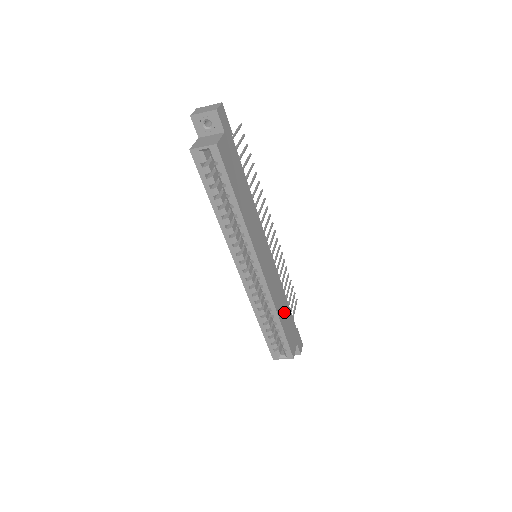
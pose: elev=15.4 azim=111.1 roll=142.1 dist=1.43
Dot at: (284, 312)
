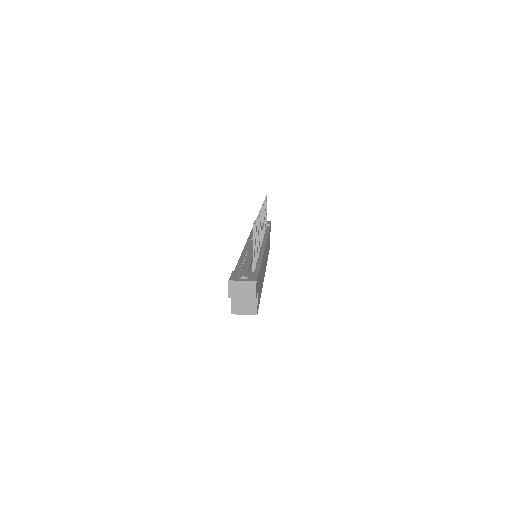
Dot at: occluded
